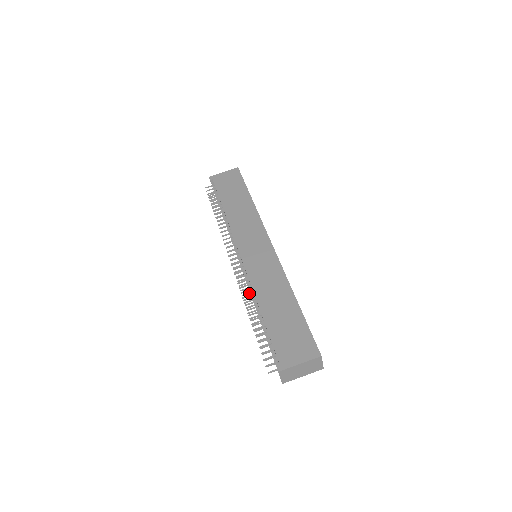
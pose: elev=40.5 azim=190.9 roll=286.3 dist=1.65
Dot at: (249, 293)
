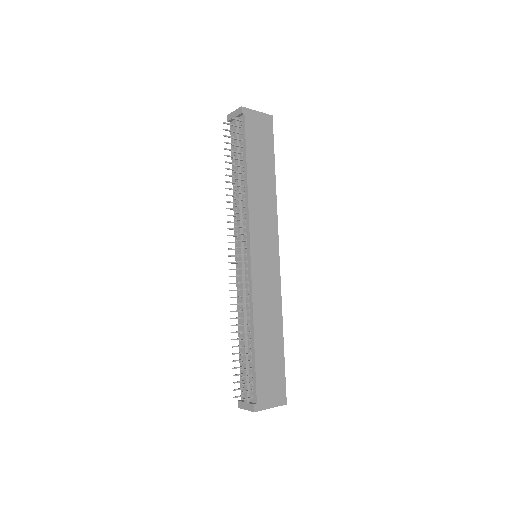
Dot at: (237, 297)
